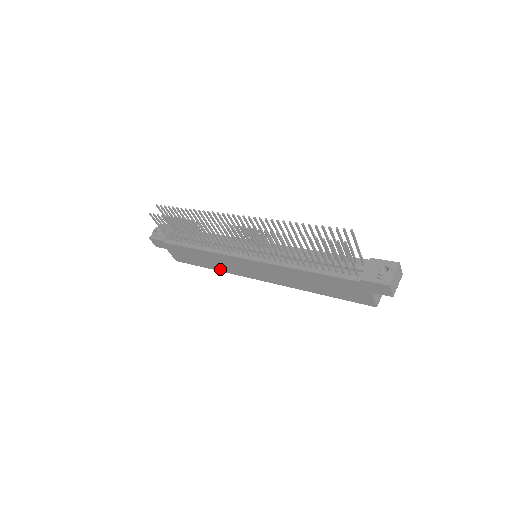
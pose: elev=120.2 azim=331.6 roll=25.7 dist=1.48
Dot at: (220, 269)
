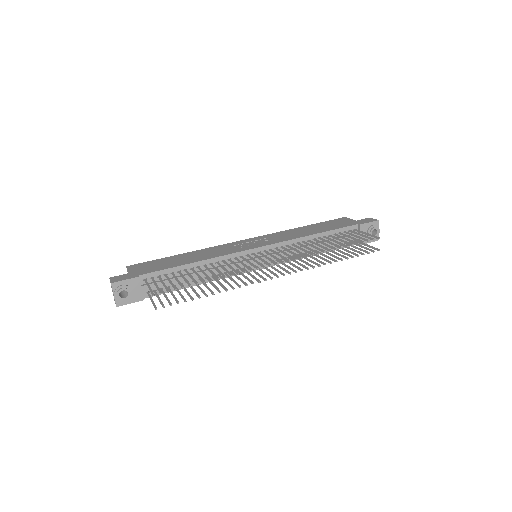
Dot at: occluded
